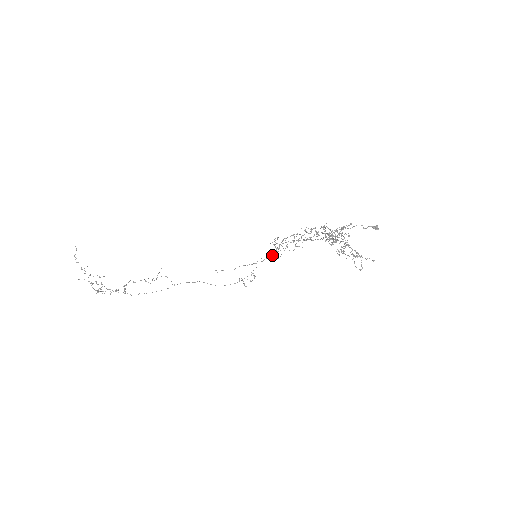
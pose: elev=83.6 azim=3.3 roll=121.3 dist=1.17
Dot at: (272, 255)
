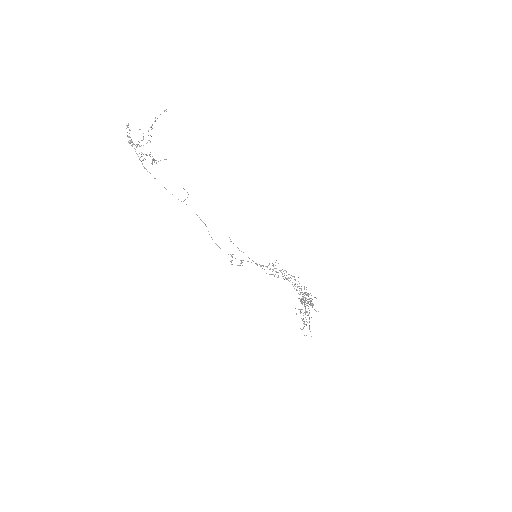
Dot at: occluded
